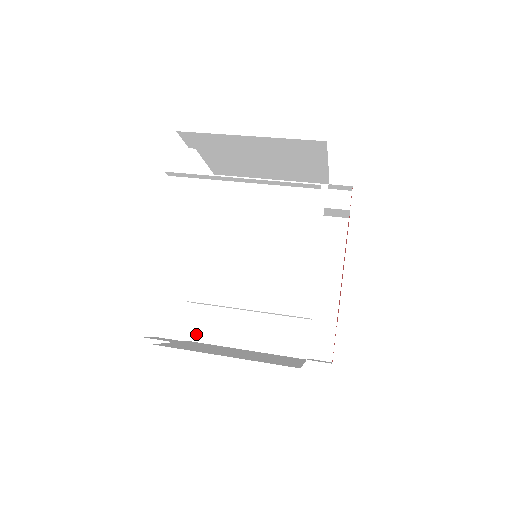
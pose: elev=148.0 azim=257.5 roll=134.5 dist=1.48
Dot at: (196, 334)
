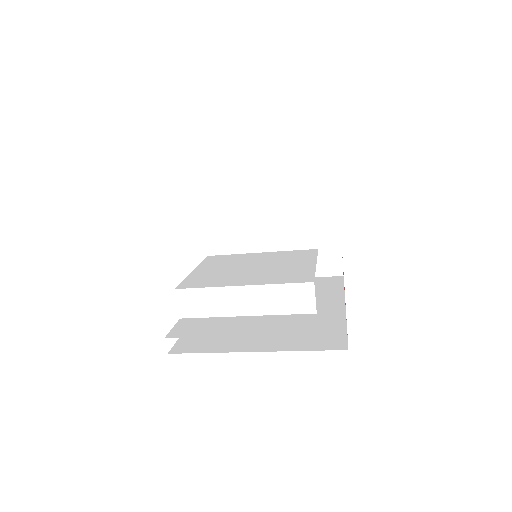
Dot at: (178, 333)
